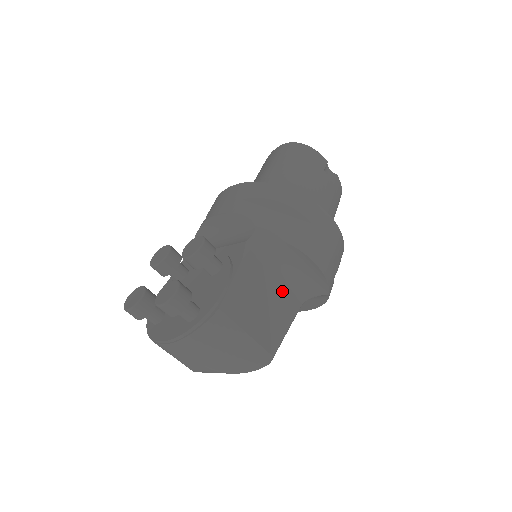
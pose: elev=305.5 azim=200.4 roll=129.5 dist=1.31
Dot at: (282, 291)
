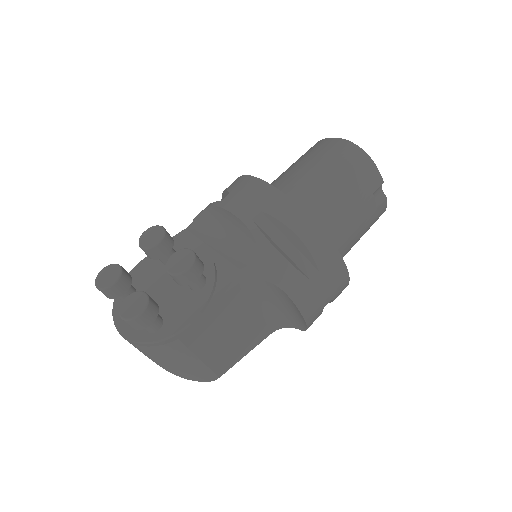
Dot at: (257, 320)
